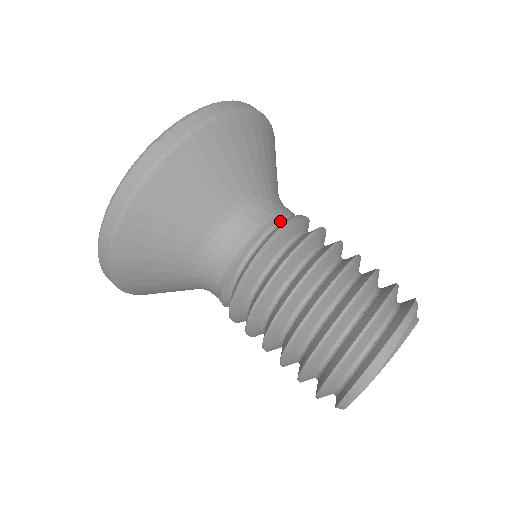
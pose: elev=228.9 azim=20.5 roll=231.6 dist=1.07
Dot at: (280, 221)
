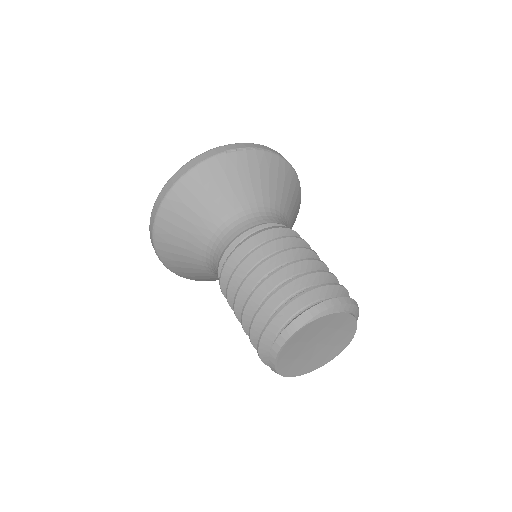
Dot at: occluded
